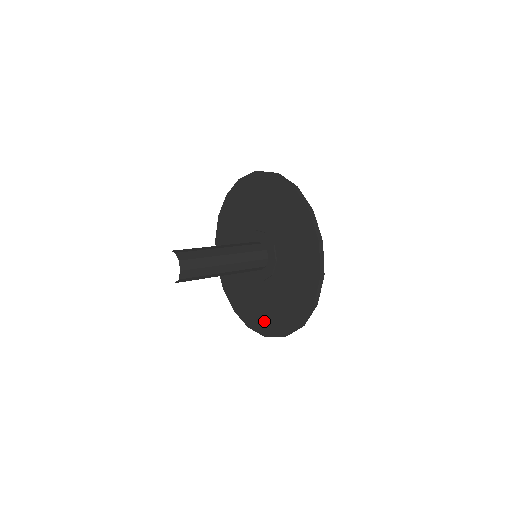
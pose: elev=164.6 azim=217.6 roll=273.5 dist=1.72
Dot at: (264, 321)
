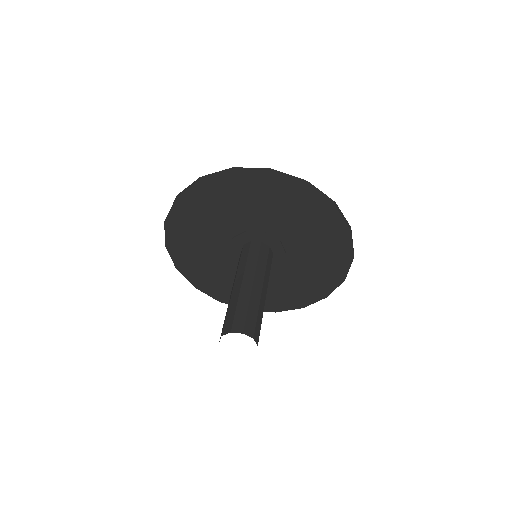
Dot at: (272, 302)
